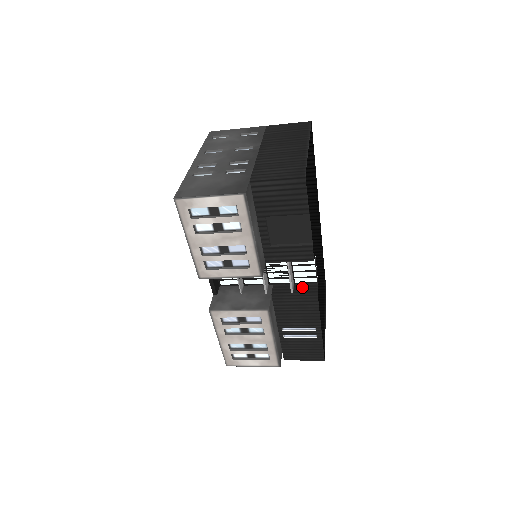
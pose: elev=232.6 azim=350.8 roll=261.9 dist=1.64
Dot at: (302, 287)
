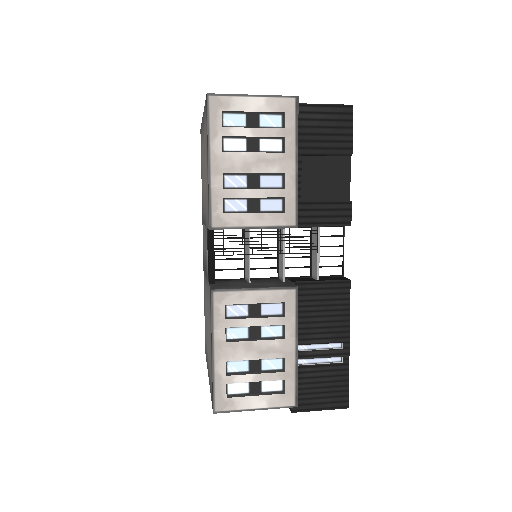
Dot at: (327, 278)
